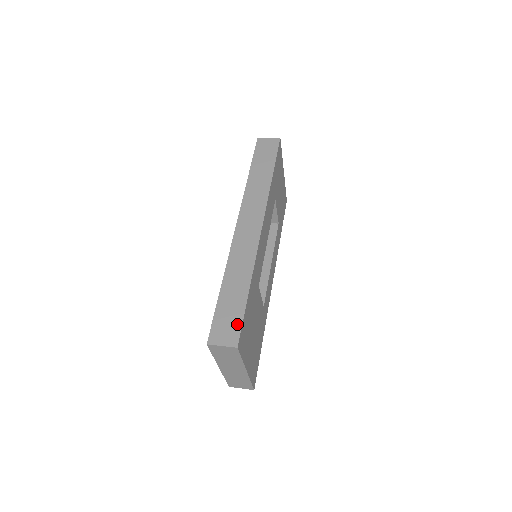
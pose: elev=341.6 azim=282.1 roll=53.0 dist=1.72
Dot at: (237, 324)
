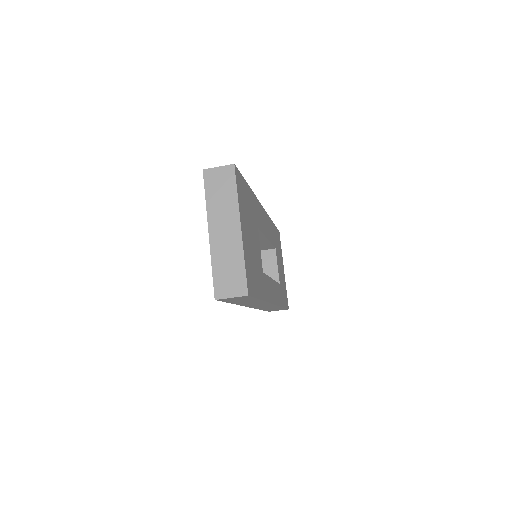
Dot at: occluded
